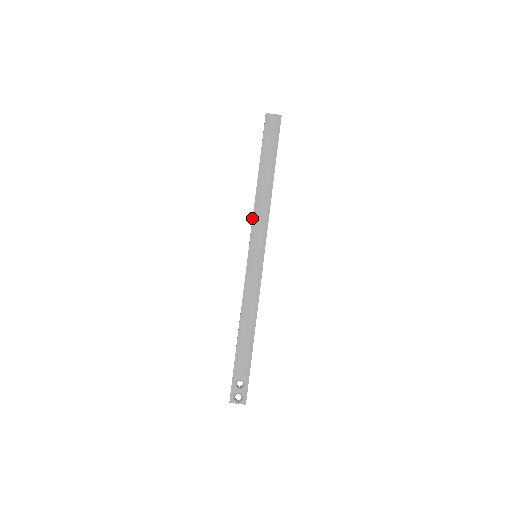
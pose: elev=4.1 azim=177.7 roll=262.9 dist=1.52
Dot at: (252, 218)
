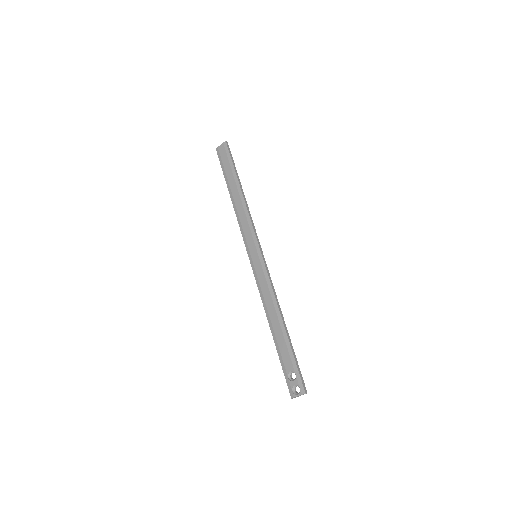
Dot at: (241, 229)
